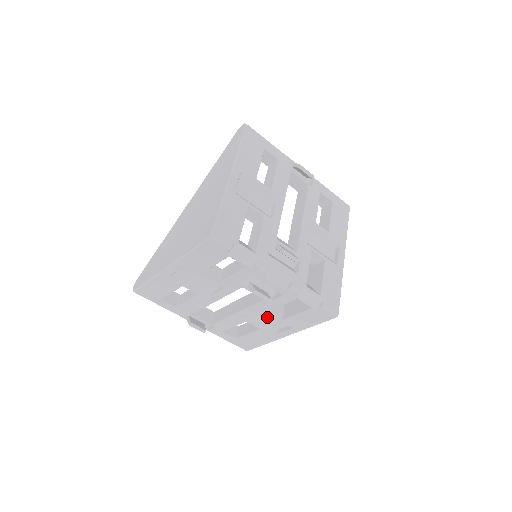
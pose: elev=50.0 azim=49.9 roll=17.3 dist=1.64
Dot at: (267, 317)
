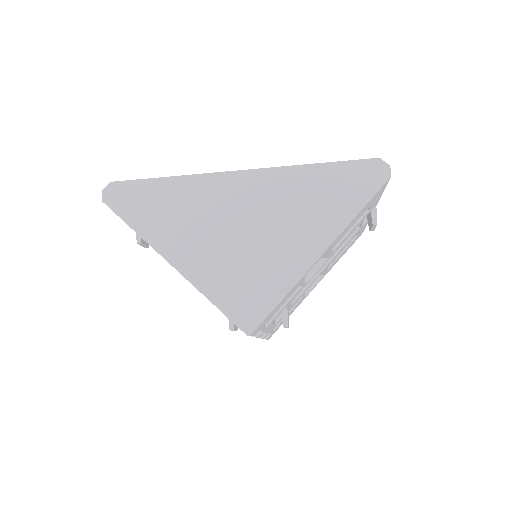
Dot at: occluded
